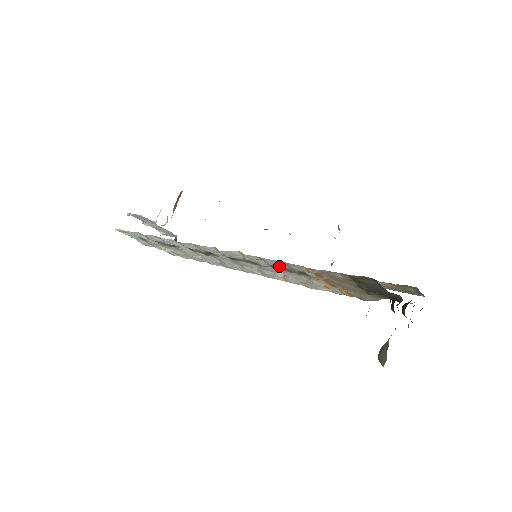
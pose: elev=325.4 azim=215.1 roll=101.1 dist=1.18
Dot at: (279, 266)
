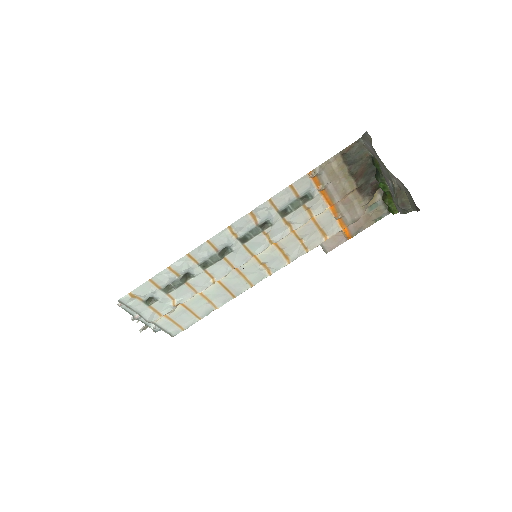
Dot at: (288, 200)
